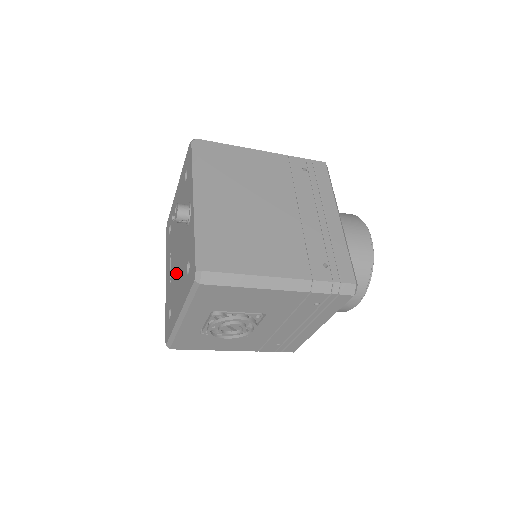
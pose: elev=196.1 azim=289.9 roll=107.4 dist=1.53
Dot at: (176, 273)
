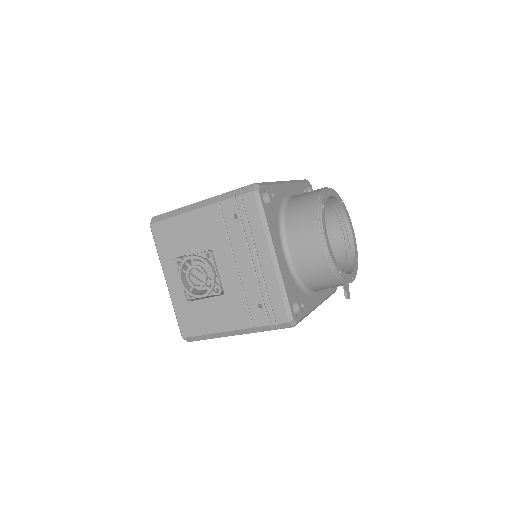
Dot at: occluded
